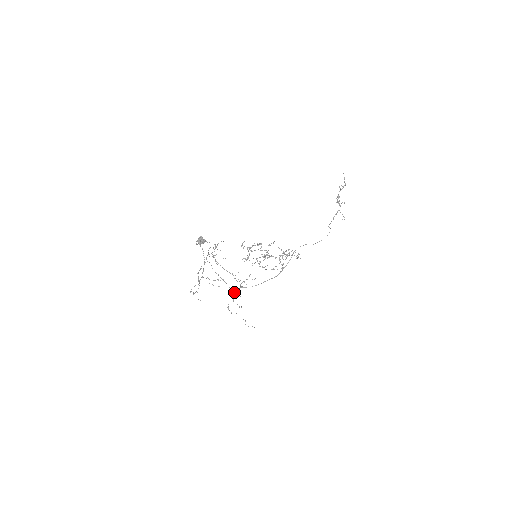
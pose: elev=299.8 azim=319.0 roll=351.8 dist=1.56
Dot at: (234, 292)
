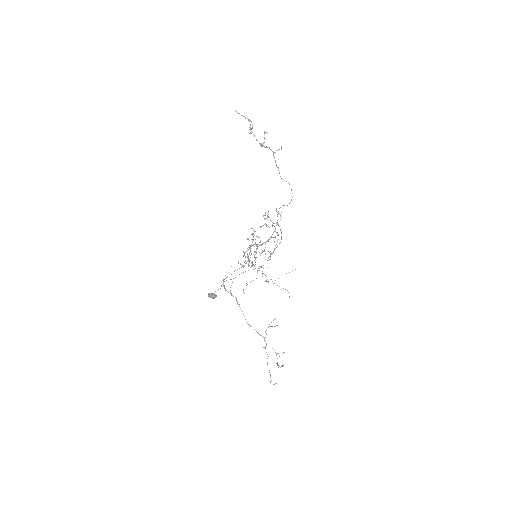
Dot at: occluded
